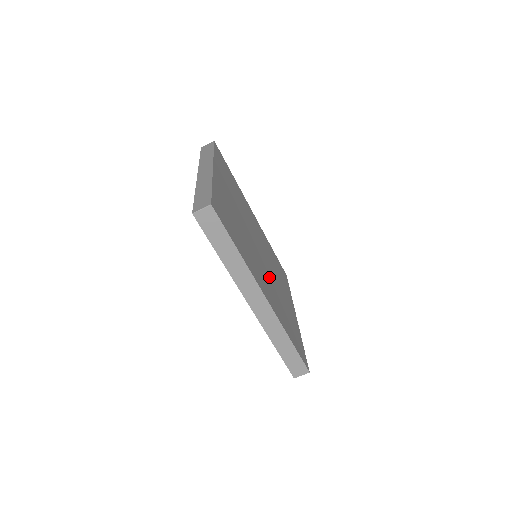
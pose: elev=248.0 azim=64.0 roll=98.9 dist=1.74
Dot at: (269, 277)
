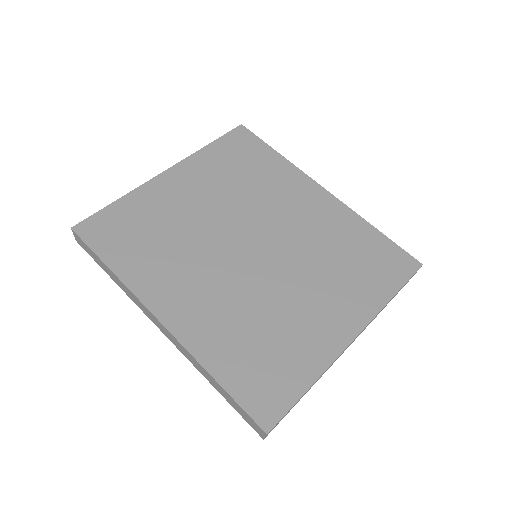
Dot at: (245, 285)
